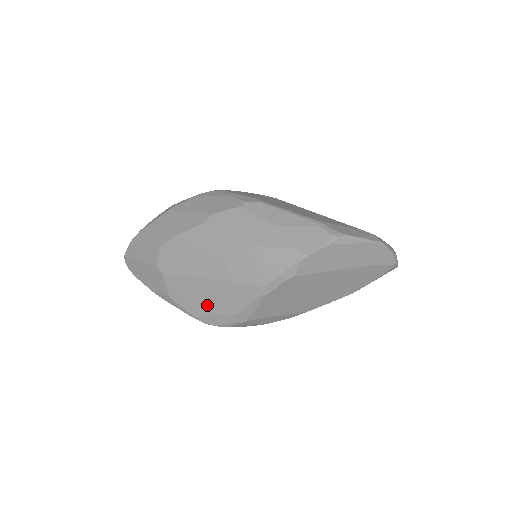
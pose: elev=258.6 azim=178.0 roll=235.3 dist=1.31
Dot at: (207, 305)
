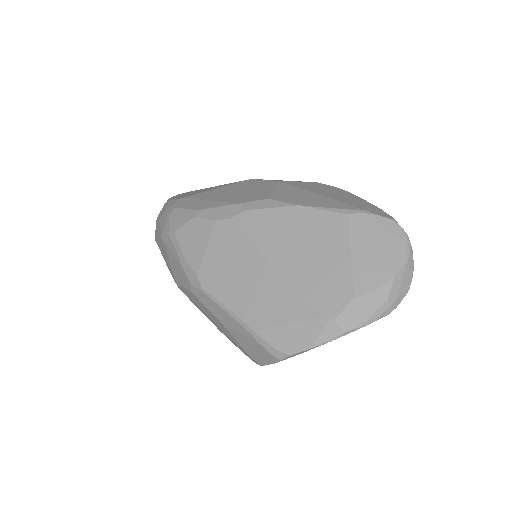
Dot at: occluded
